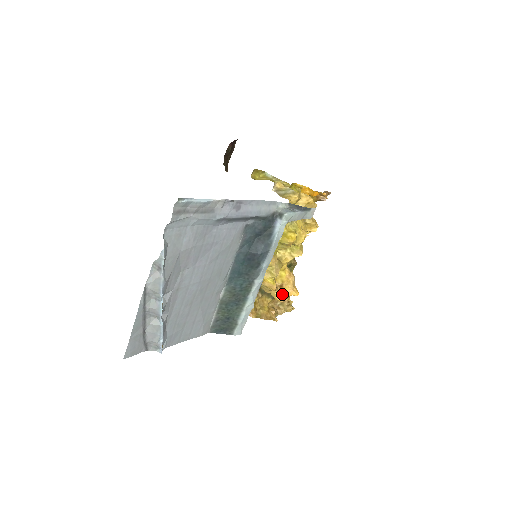
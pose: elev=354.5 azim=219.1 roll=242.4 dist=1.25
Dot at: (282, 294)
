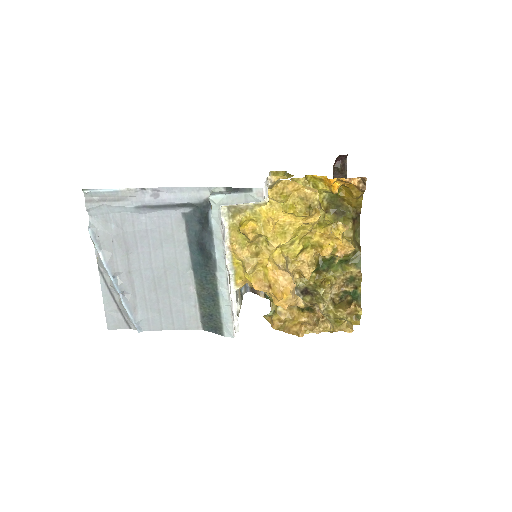
Dot at: (275, 297)
